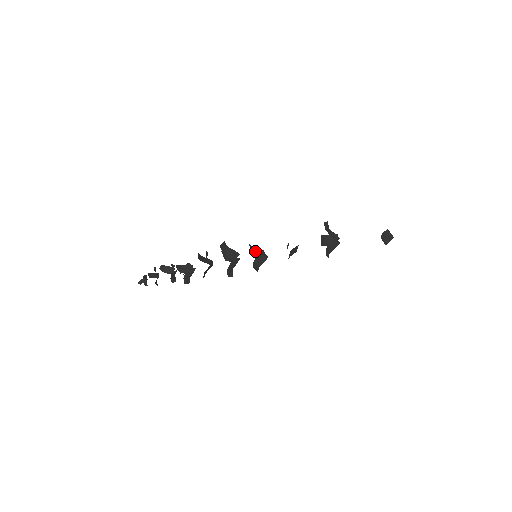
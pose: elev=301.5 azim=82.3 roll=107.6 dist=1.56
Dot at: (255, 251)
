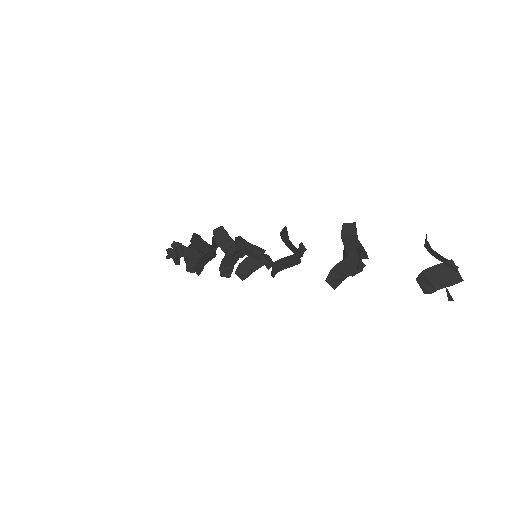
Dot at: (245, 248)
